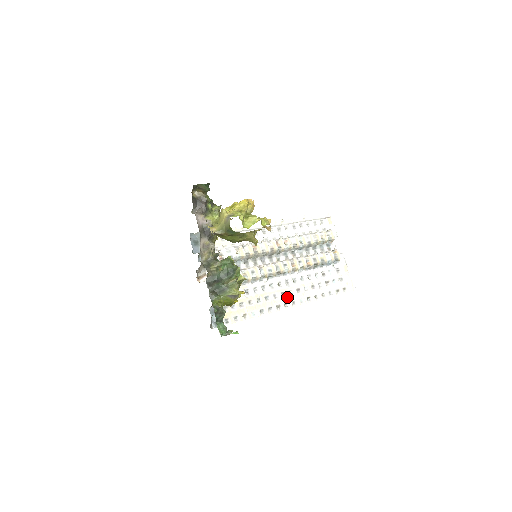
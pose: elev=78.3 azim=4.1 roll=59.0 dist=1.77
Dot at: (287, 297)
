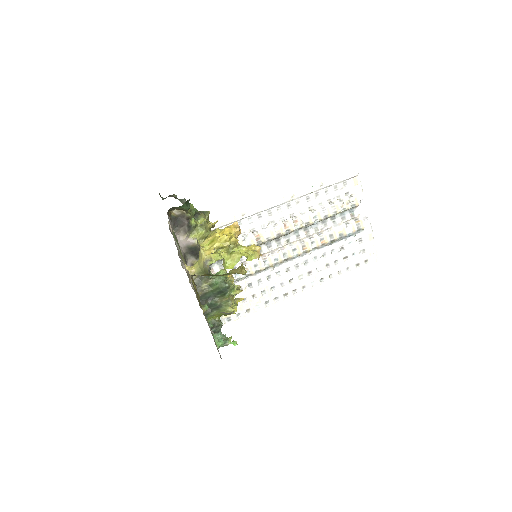
Dot at: (296, 283)
